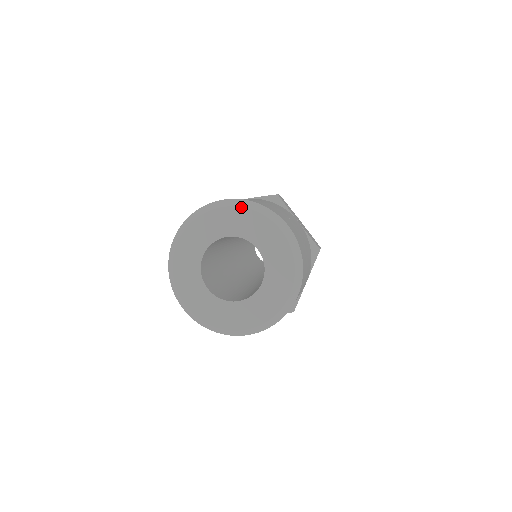
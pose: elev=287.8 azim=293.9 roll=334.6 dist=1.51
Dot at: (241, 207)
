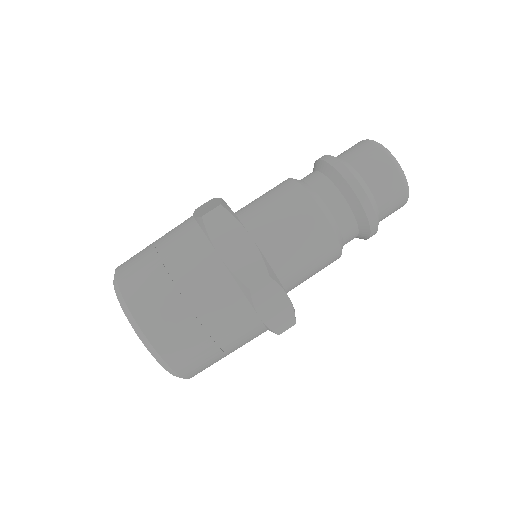
Dot at: (138, 336)
